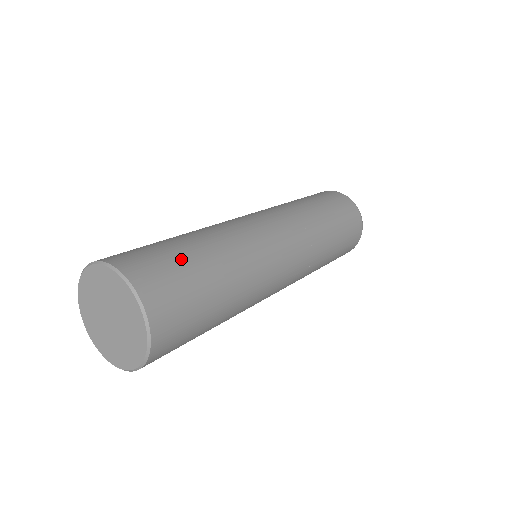
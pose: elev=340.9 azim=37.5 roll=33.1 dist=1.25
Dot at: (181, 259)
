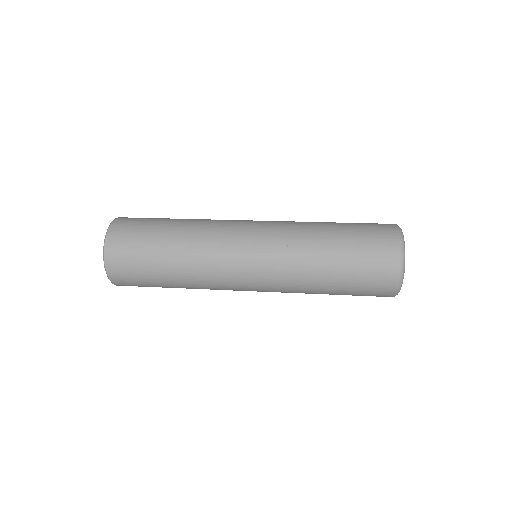
Dot at: occluded
